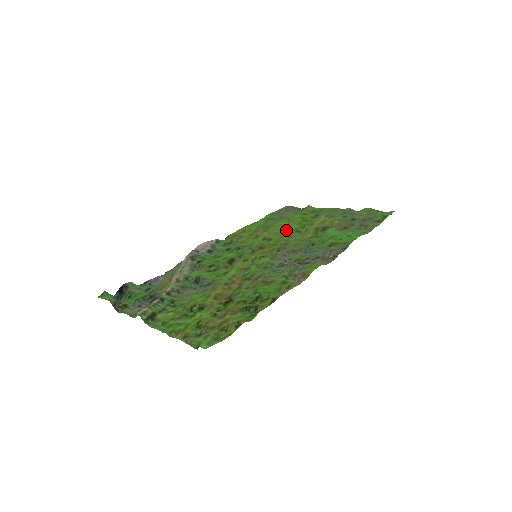
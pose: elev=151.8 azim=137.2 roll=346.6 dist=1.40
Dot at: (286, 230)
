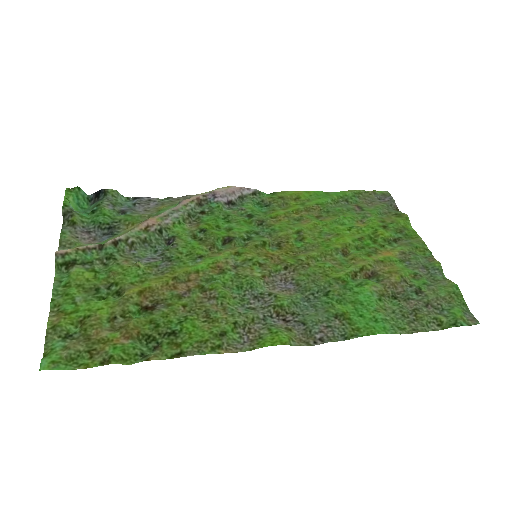
Dot at: (335, 237)
